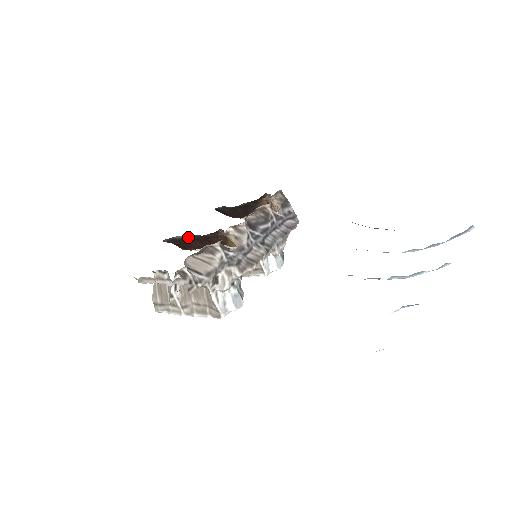
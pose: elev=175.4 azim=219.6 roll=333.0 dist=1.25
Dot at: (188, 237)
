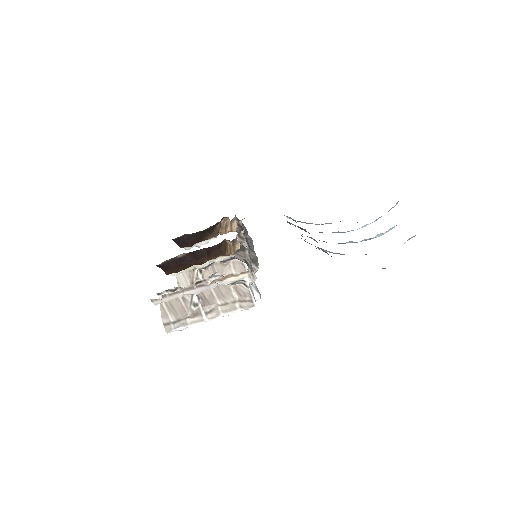
Dot at: (190, 254)
